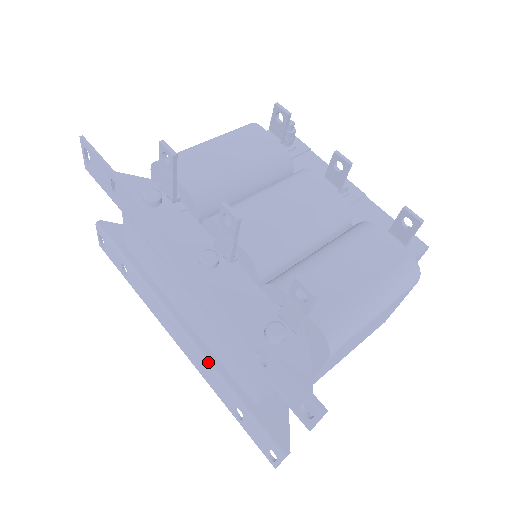
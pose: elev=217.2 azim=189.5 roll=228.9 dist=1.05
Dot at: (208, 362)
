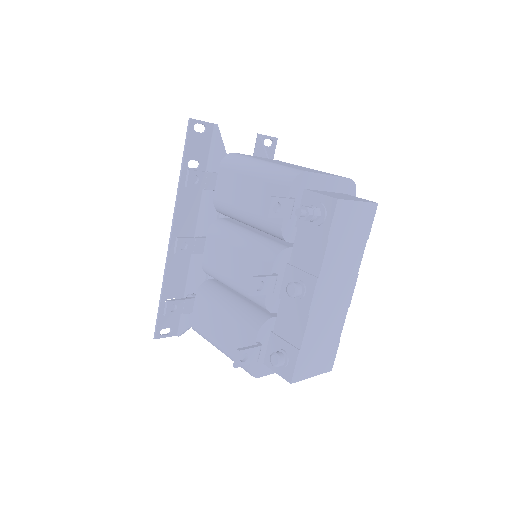
Dot at: occluded
